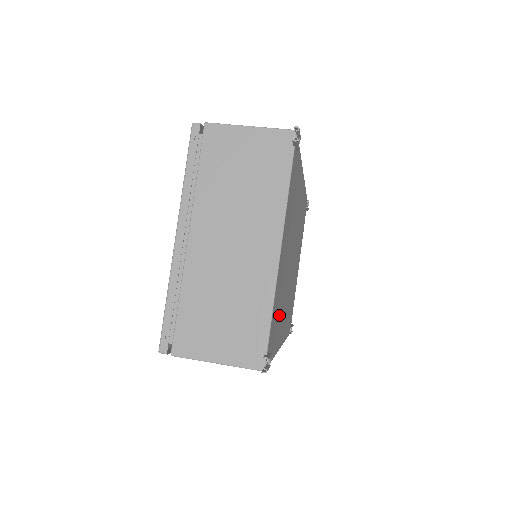
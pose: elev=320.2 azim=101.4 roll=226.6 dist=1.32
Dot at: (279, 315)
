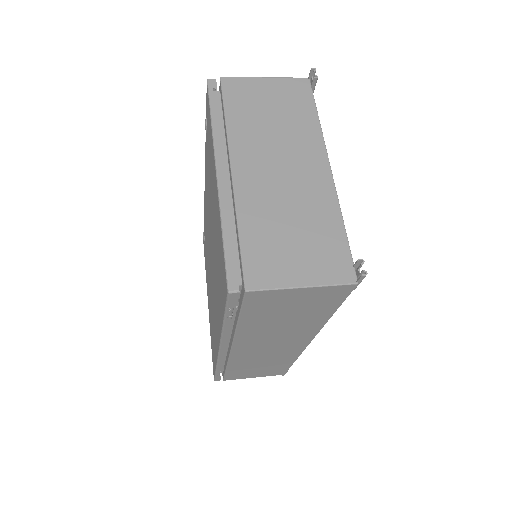
Dot at: occluded
